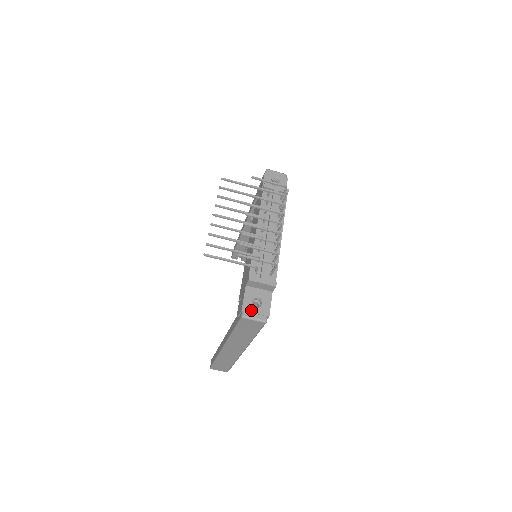
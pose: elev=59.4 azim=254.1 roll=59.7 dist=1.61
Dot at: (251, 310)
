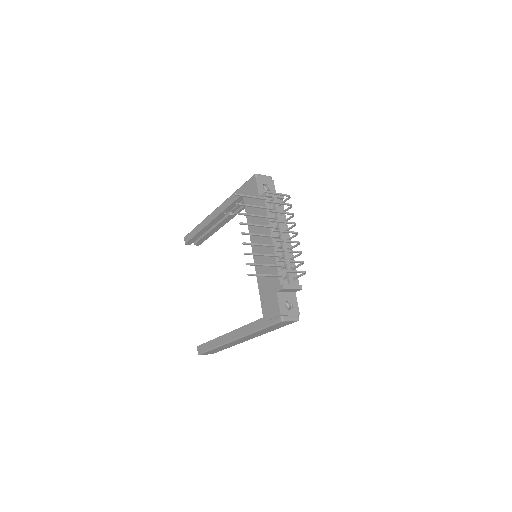
Dot at: (287, 313)
